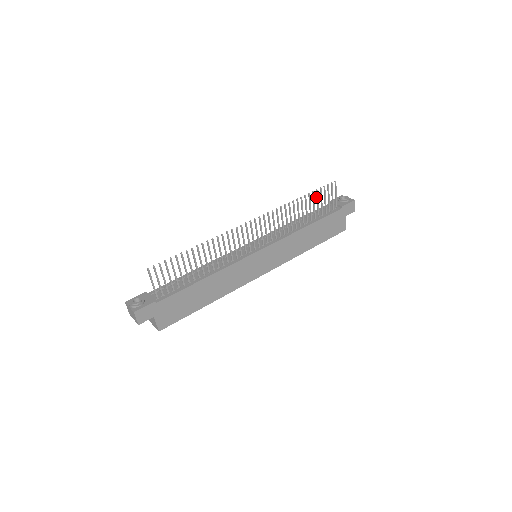
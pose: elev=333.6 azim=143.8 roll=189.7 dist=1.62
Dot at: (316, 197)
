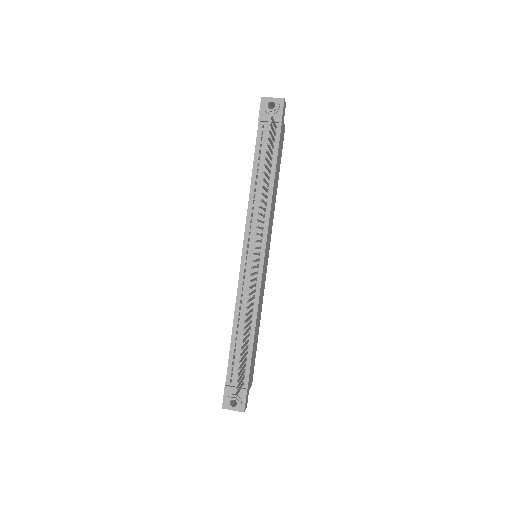
Dot at: (267, 154)
